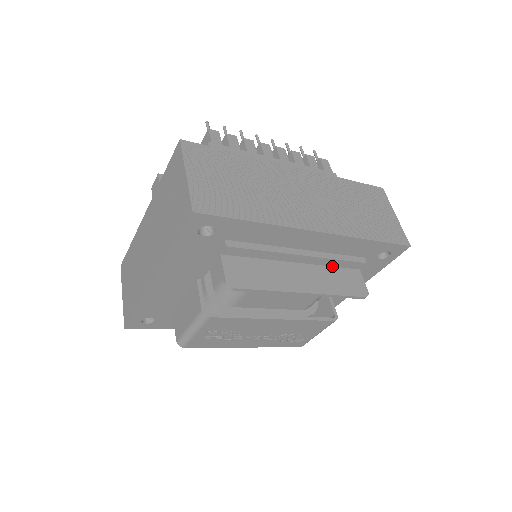
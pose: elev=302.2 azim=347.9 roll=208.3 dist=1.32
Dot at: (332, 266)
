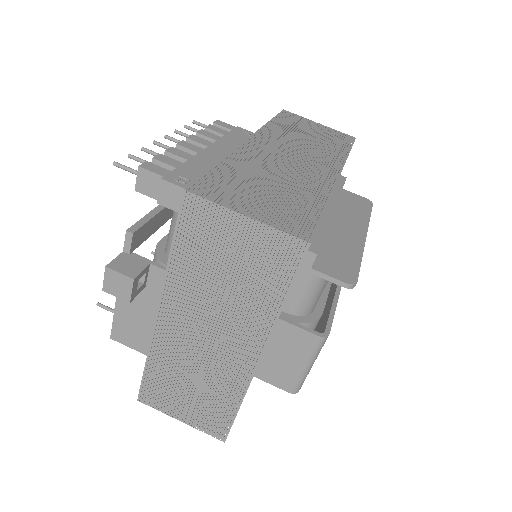
Dot at: occluded
